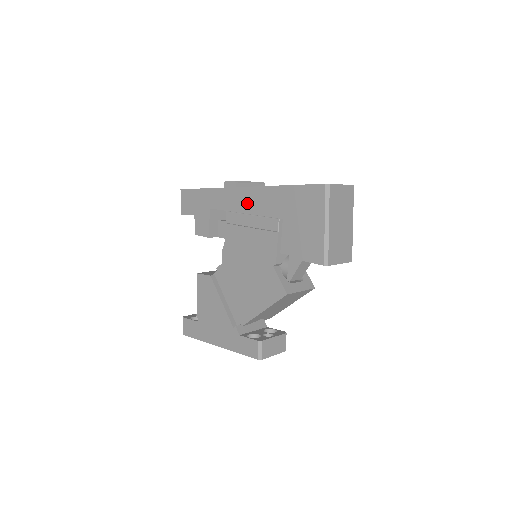
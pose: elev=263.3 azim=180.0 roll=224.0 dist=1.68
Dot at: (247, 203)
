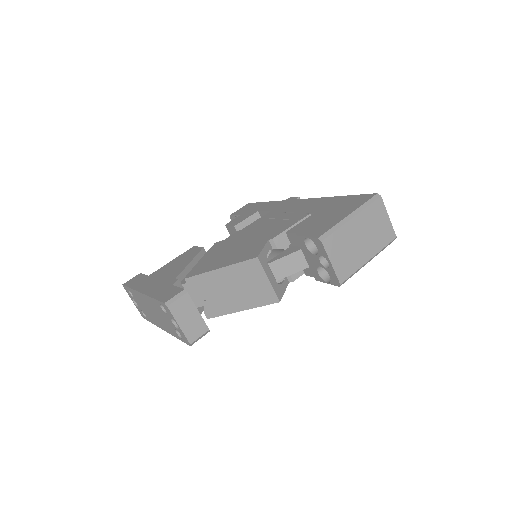
Dot at: (294, 206)
